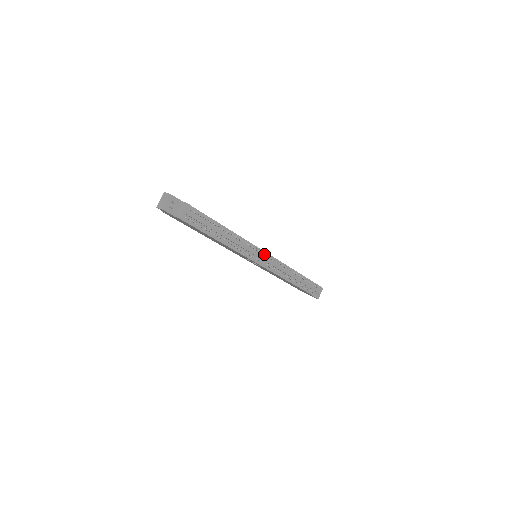
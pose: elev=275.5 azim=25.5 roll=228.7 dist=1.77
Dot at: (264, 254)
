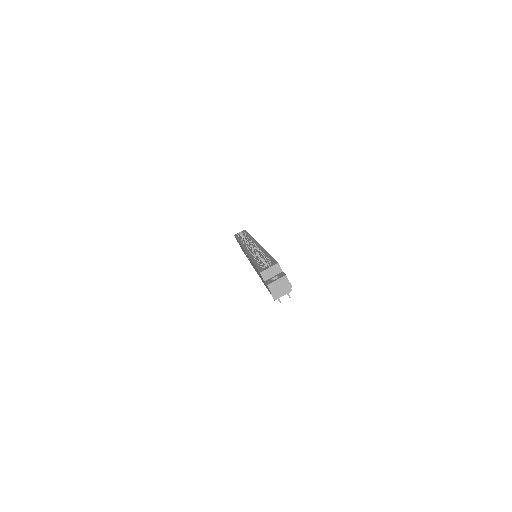
Dot at: occluded
